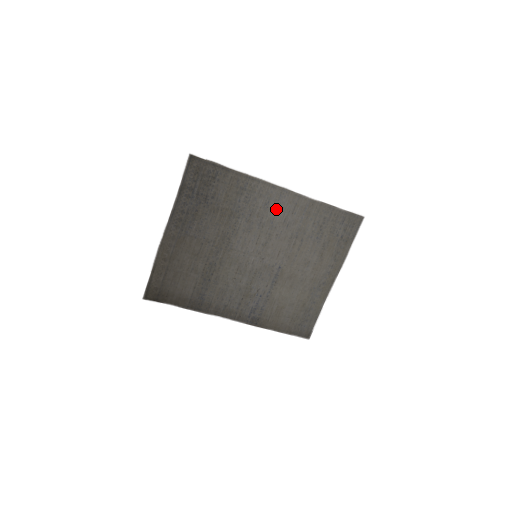
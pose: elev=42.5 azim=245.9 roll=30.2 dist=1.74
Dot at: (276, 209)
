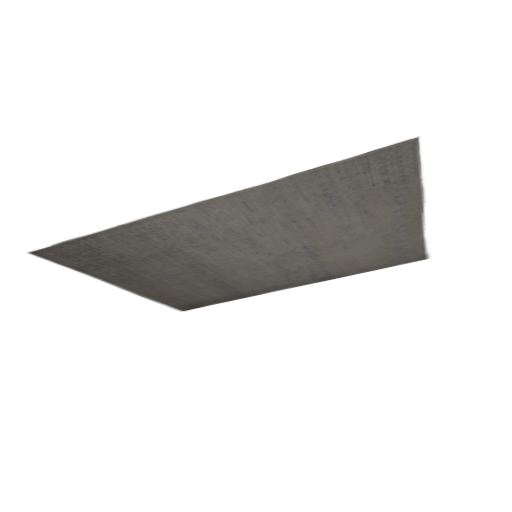
Dot at: (219, 221)
